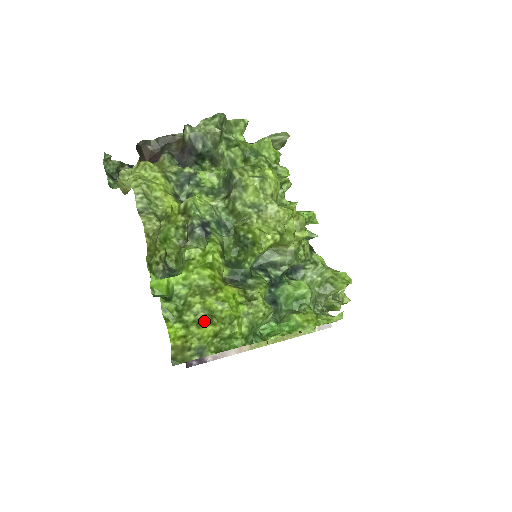
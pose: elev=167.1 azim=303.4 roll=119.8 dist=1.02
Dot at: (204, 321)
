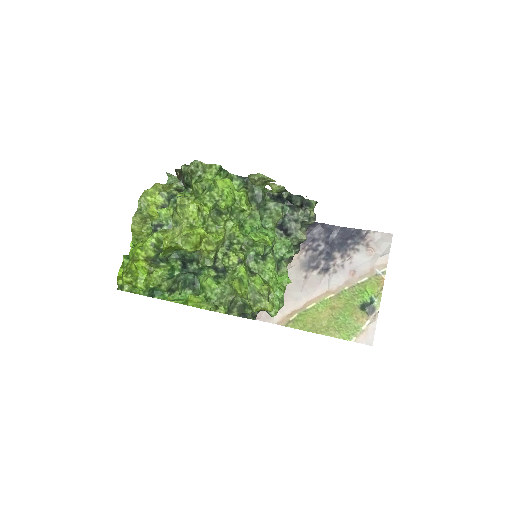
Dot at: (125, 273)
